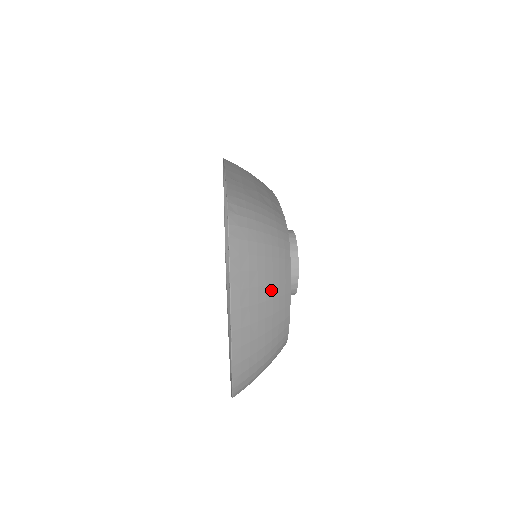
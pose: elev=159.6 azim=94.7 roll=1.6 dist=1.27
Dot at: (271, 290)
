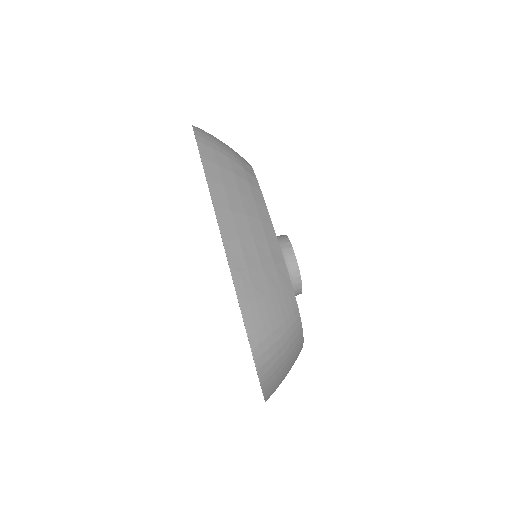
Dot at: (290, 361)
